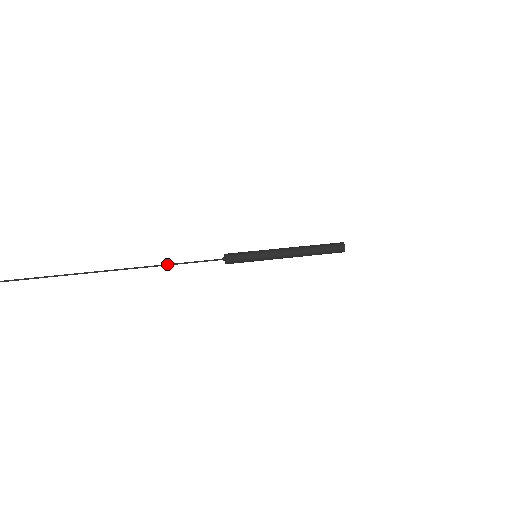
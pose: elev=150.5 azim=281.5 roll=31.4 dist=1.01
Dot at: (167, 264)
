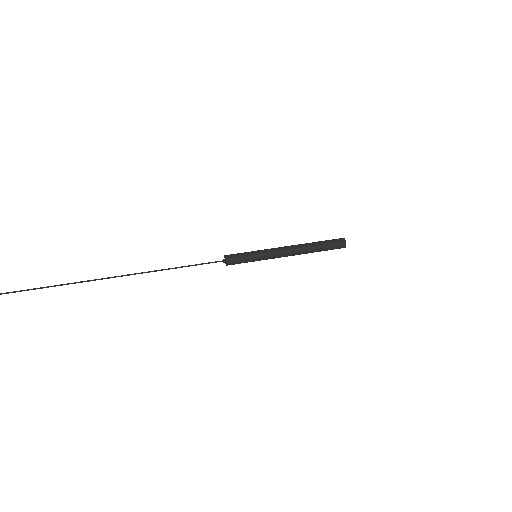
Dot at: (168, 268)
